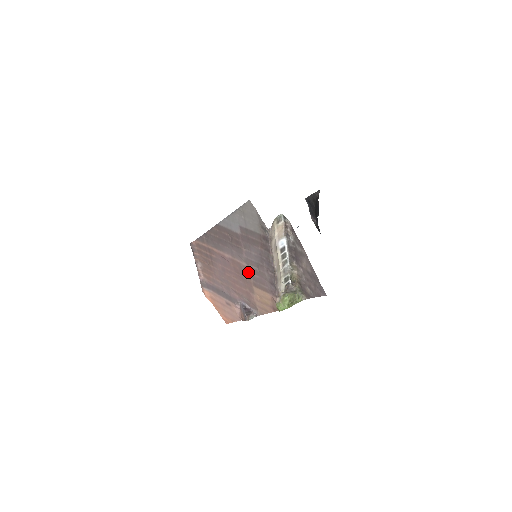
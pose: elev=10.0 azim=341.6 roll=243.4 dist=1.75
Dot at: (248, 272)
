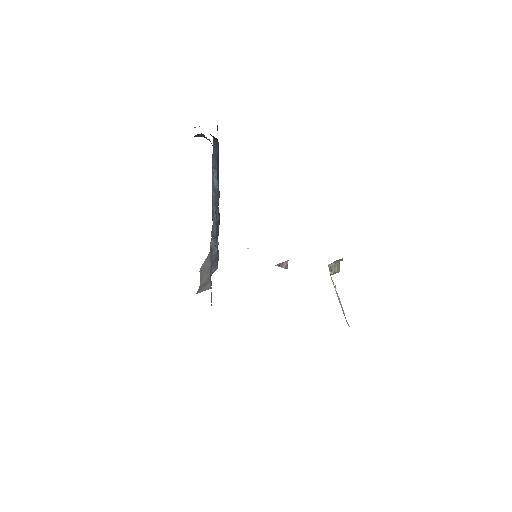
Dot at: occluded
